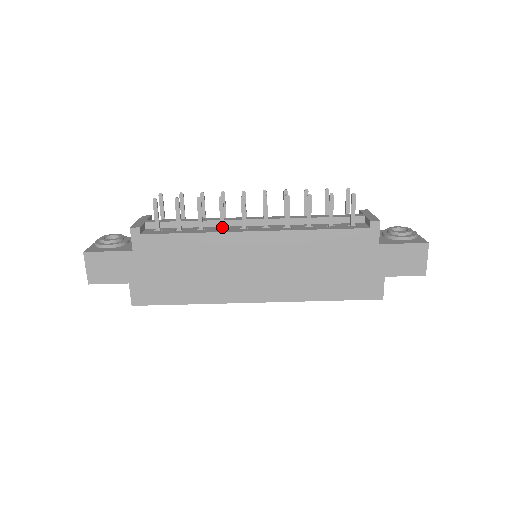
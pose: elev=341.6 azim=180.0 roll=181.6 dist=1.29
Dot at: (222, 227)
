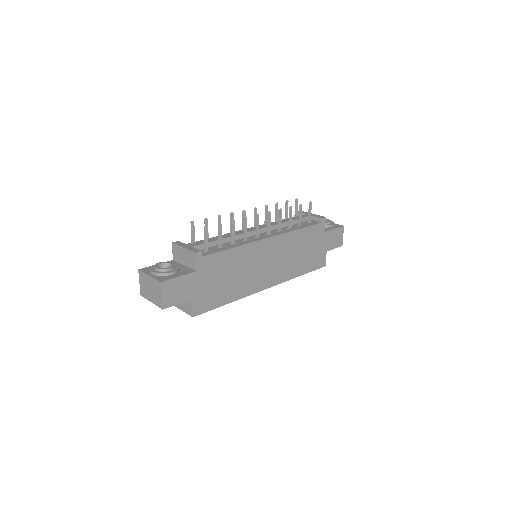
Dot at: (246, 239)
